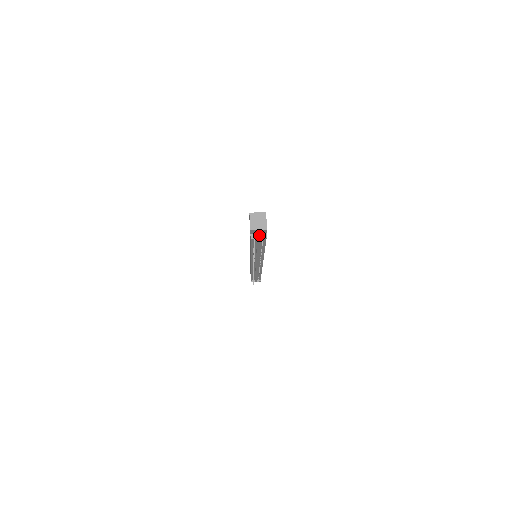
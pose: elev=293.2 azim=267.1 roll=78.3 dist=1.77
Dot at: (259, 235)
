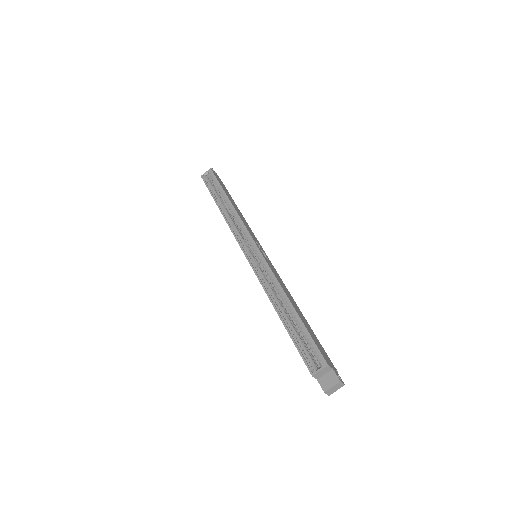
Dot at: occluded
